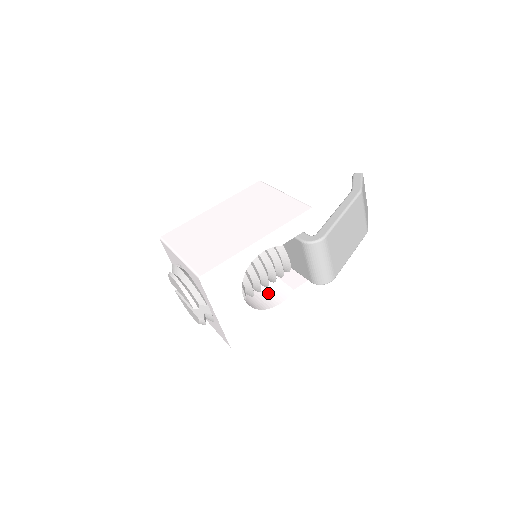
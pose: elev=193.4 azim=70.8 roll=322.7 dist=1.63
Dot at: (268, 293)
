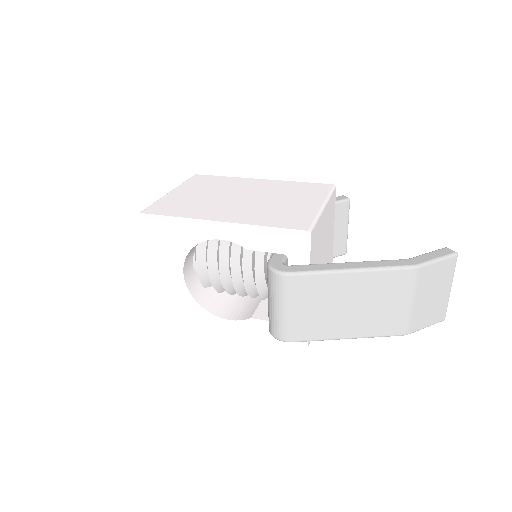
Dot at: (238, 303)
